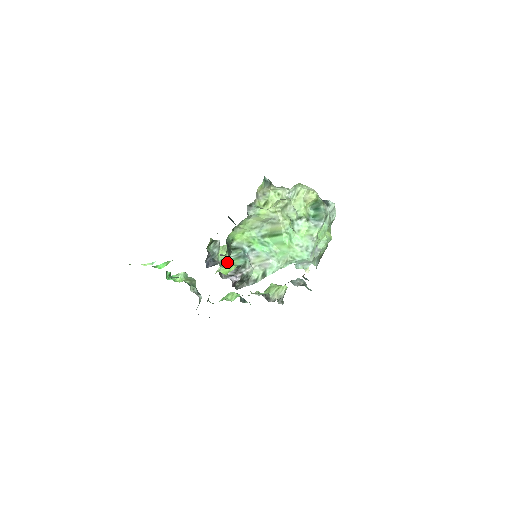
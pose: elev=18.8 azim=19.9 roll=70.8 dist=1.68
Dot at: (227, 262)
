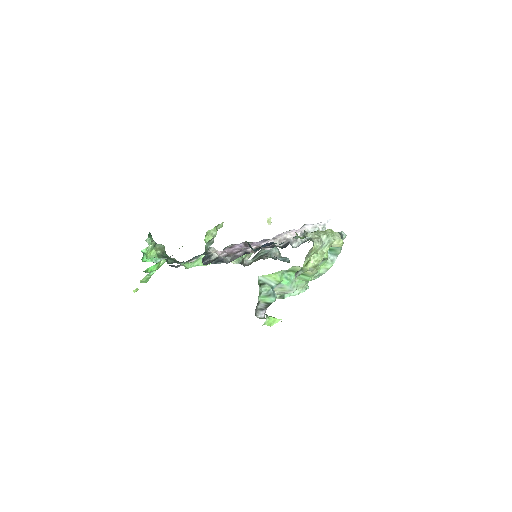
Dot at: (258, 300)
